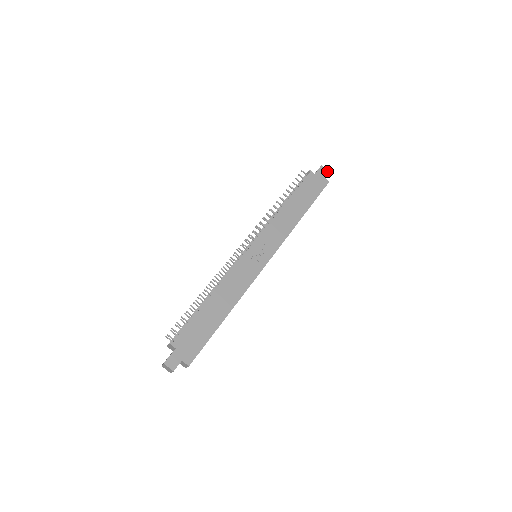
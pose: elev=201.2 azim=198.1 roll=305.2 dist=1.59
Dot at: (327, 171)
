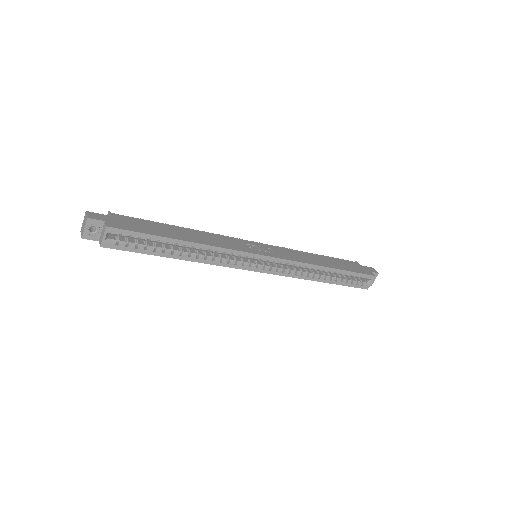
Dot at: (377, 272)
